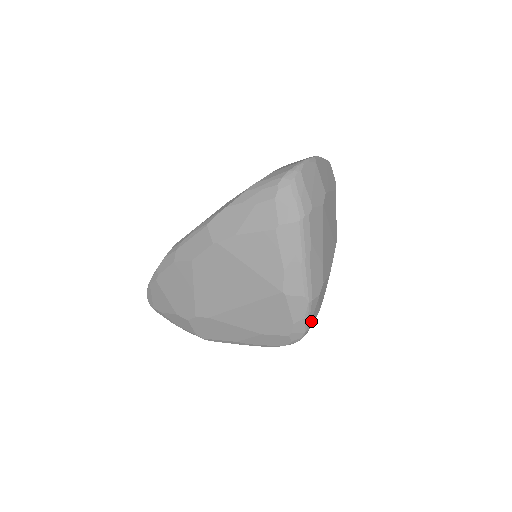
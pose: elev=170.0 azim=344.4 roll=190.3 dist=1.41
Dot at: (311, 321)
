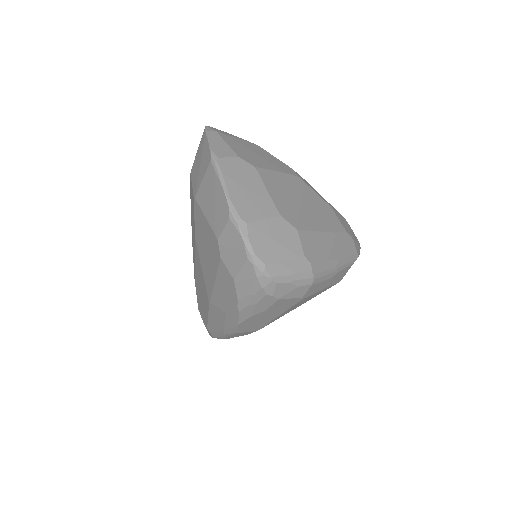
Dot at: (358, 243)
